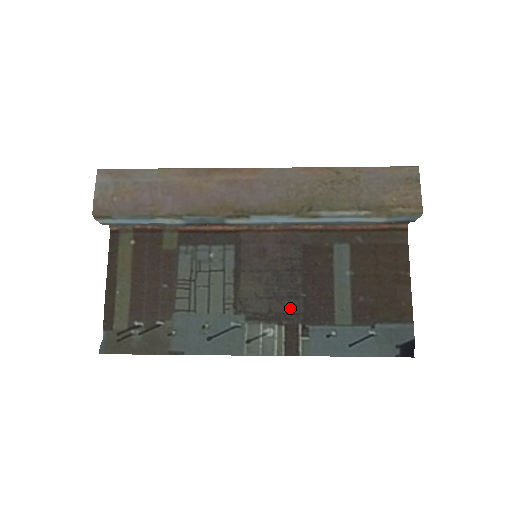
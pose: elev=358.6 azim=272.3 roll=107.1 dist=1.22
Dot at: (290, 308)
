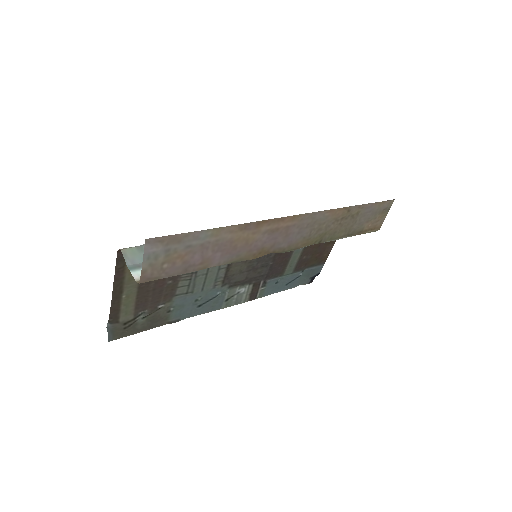
Dot at: (260, 273)
